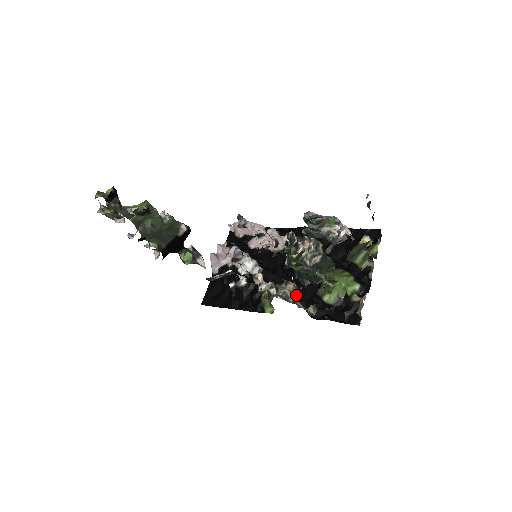
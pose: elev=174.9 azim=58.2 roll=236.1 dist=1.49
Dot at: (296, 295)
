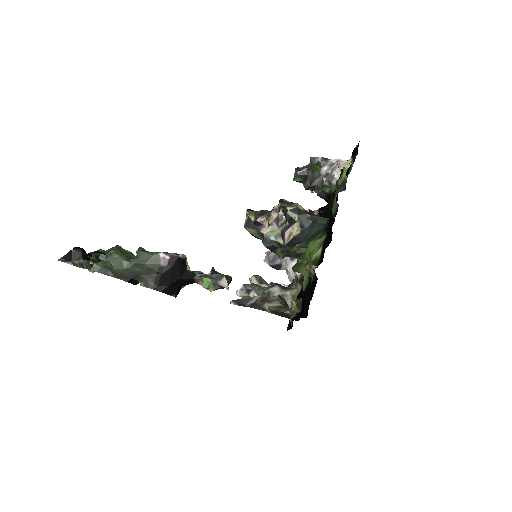
Dot at: (298, 291)
